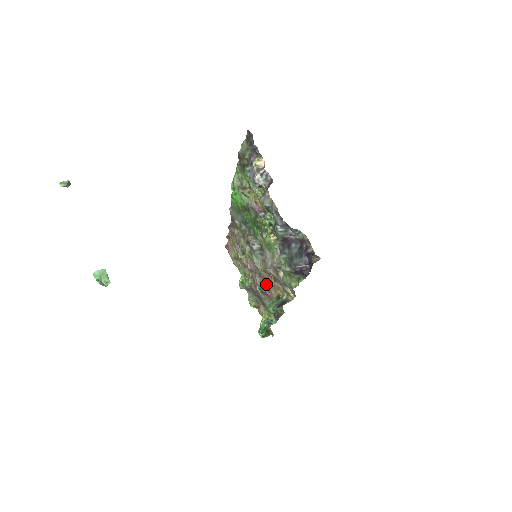
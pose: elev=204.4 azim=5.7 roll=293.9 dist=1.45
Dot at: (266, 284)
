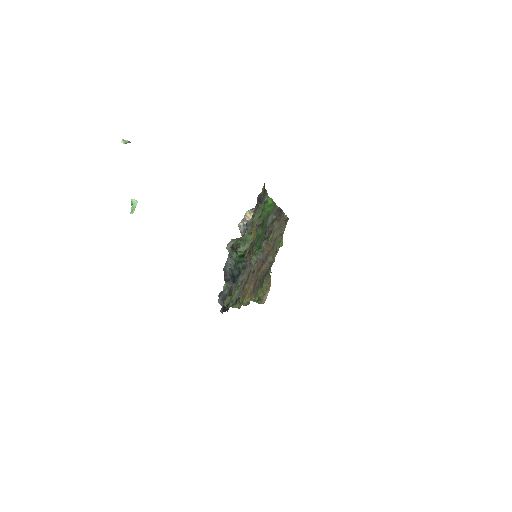
Dot at: (257, 276)
